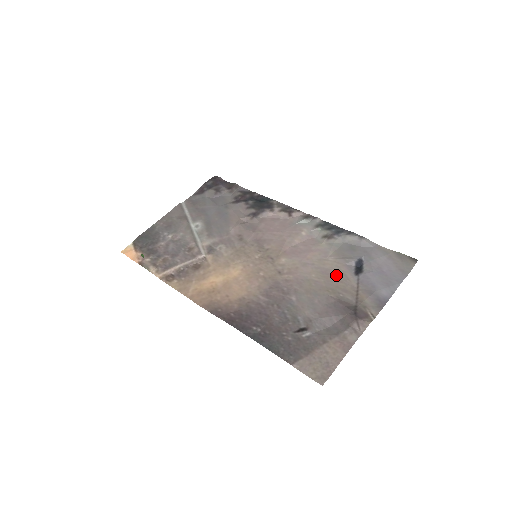
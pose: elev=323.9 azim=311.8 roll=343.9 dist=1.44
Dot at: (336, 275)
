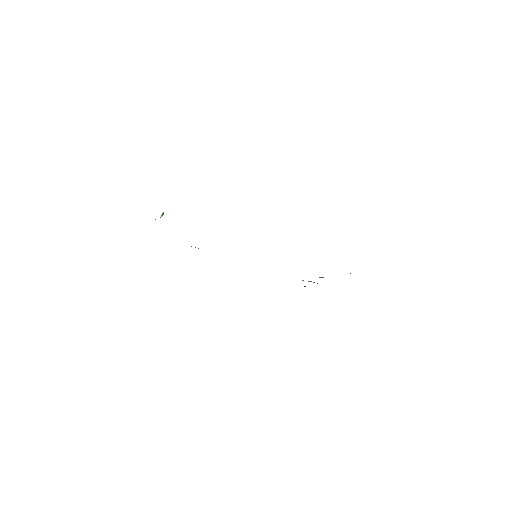
Dot at: occluded
